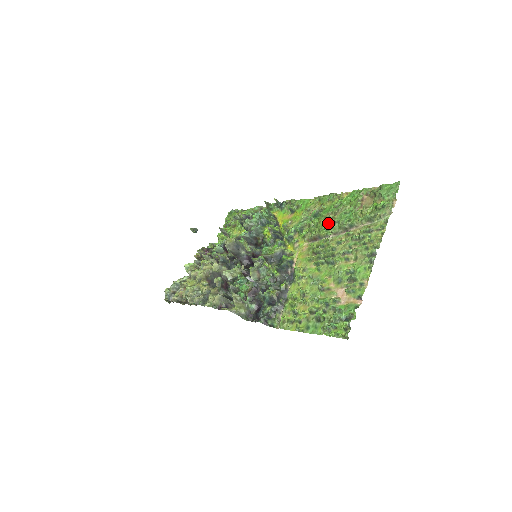
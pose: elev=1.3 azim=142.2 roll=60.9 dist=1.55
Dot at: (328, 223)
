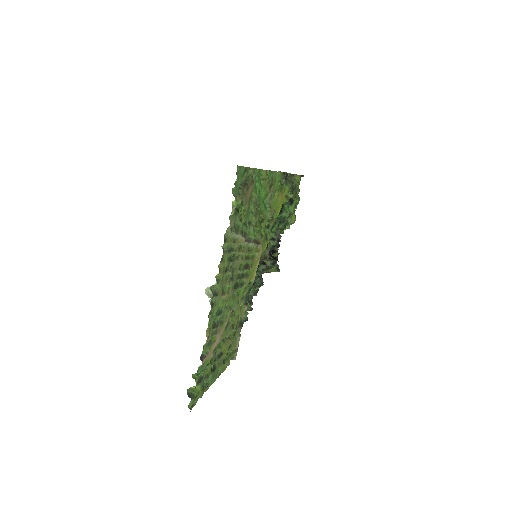
Dot at: (255, 221)
